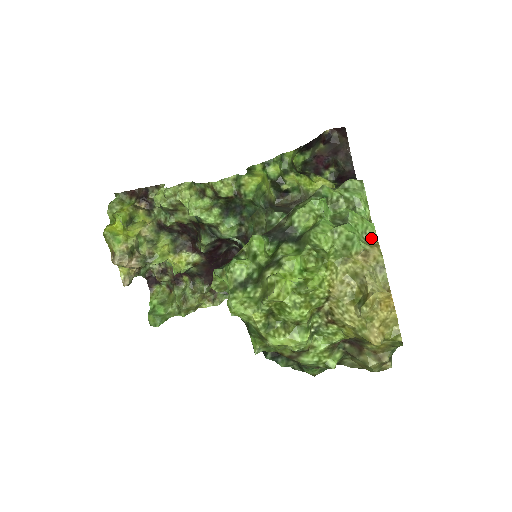
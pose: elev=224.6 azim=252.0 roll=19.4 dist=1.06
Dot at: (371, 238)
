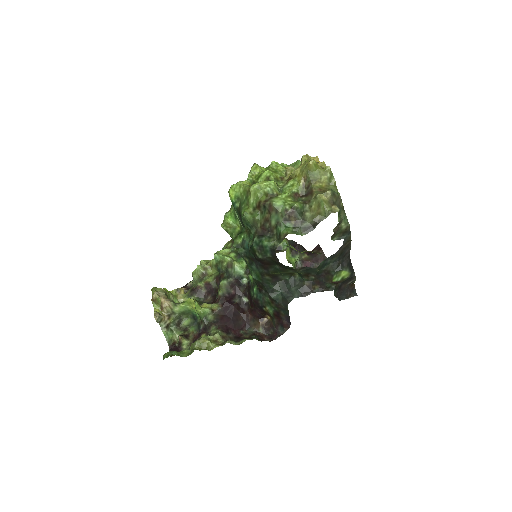
Dot at: occluded
